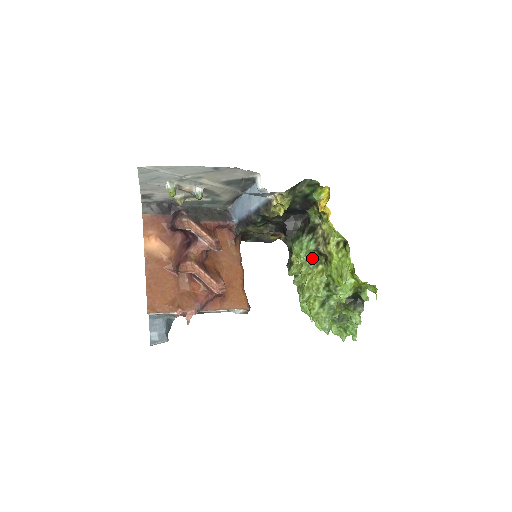
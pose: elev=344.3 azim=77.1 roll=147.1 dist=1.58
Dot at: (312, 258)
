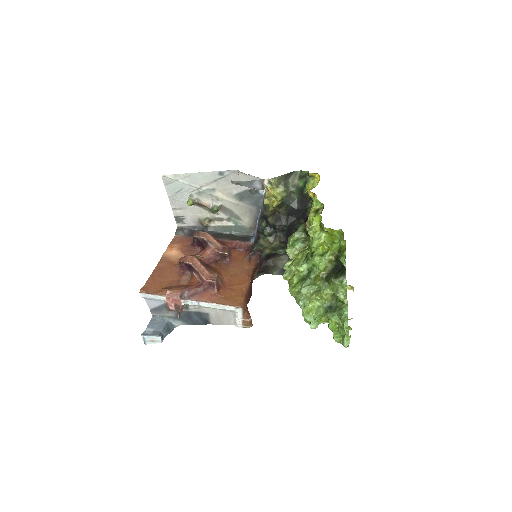
Dot at: (299, 239)
